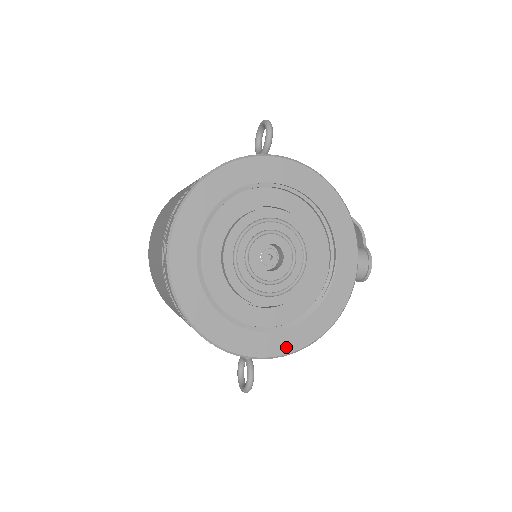
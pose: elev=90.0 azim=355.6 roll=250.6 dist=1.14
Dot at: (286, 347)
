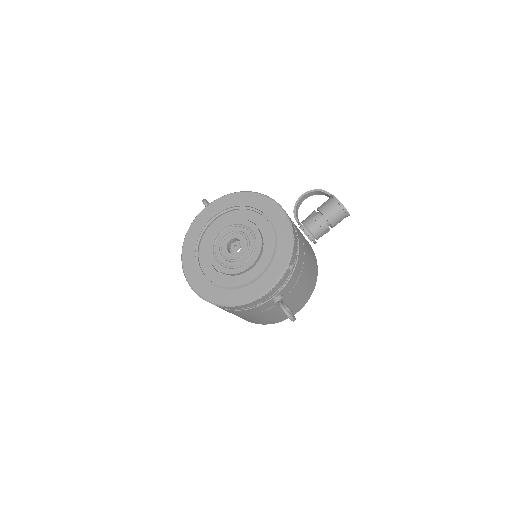
Dot at: (276, 276)
